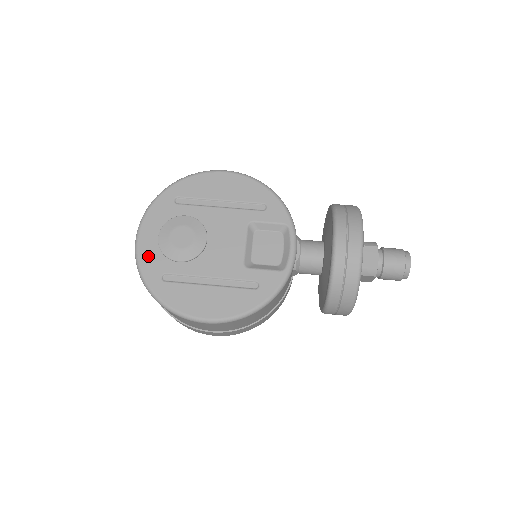
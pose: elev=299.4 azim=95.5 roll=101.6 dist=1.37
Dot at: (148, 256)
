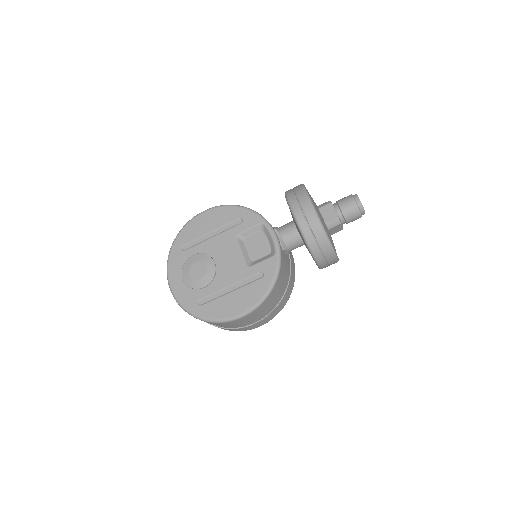
Dot at: (183, 295)
